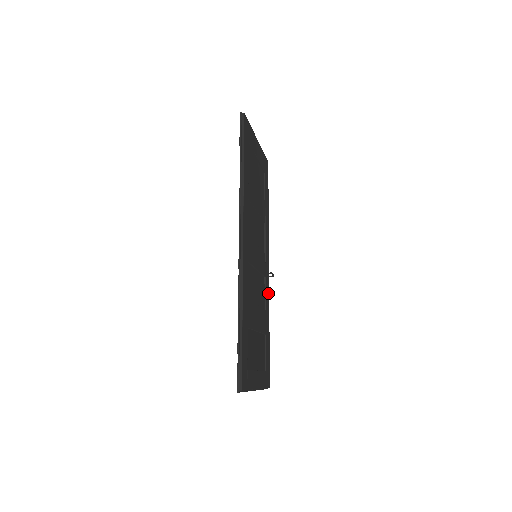
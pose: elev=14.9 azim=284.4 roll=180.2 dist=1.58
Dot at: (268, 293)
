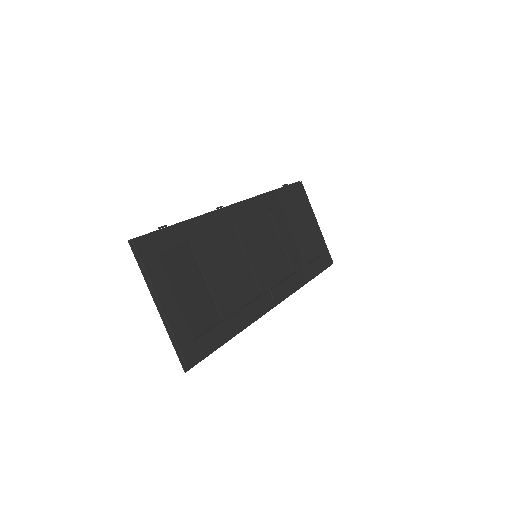
Dot at: (259, 313)
